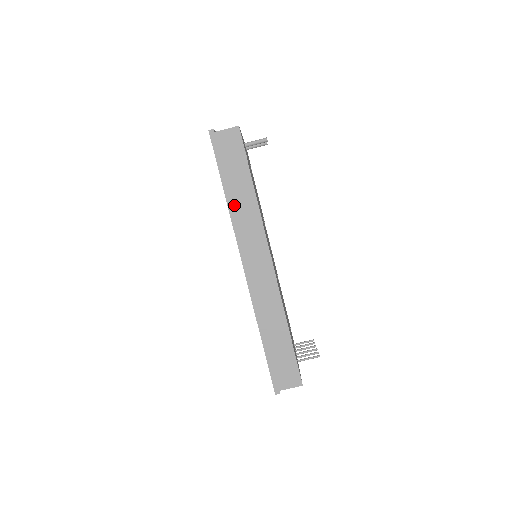
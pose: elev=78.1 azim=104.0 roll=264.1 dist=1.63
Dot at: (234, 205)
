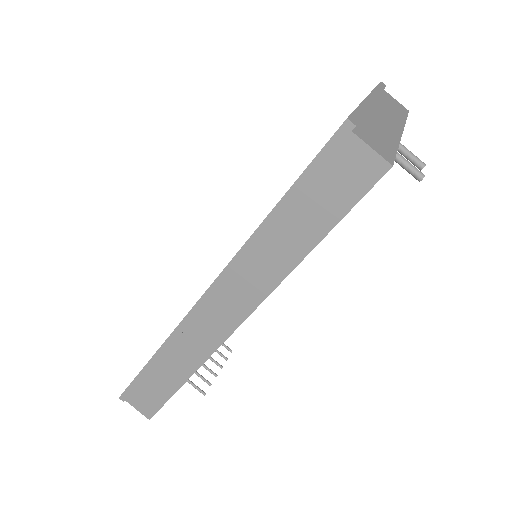
Dot at: (264, 238)
